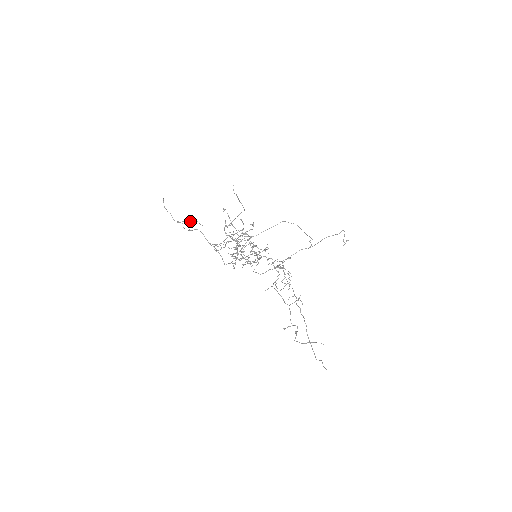
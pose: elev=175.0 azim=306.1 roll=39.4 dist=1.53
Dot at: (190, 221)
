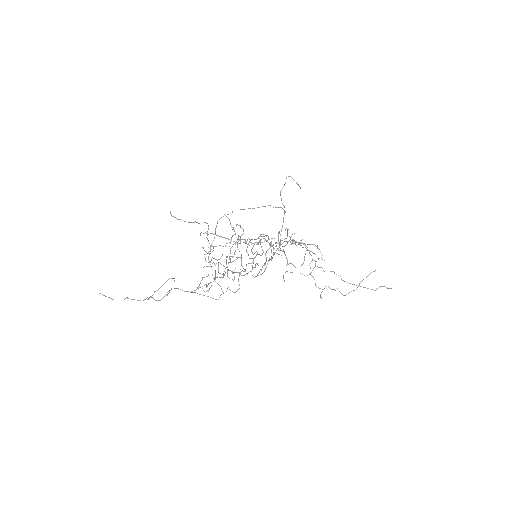
Dot at: occluded
